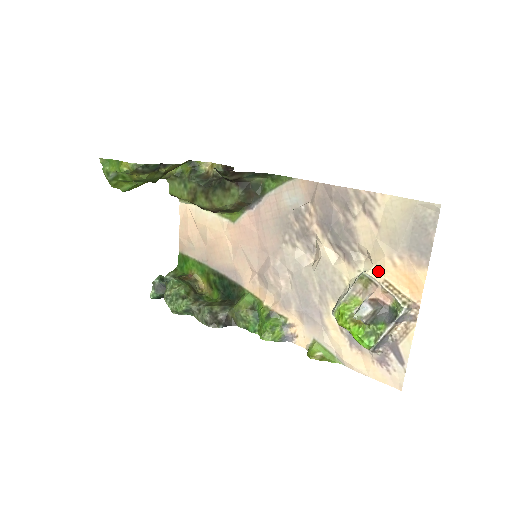
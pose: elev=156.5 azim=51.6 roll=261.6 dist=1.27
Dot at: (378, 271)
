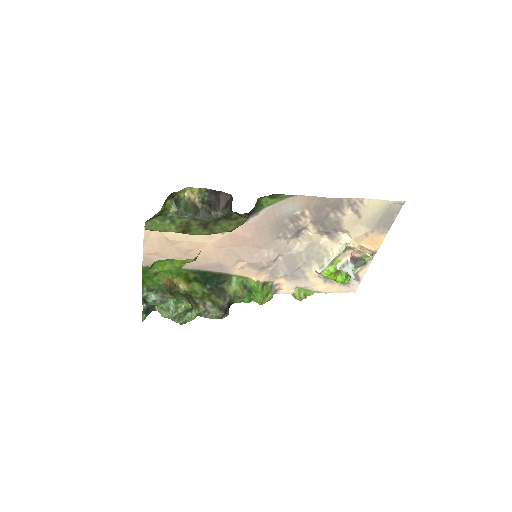
Dot at: (355, 241)
